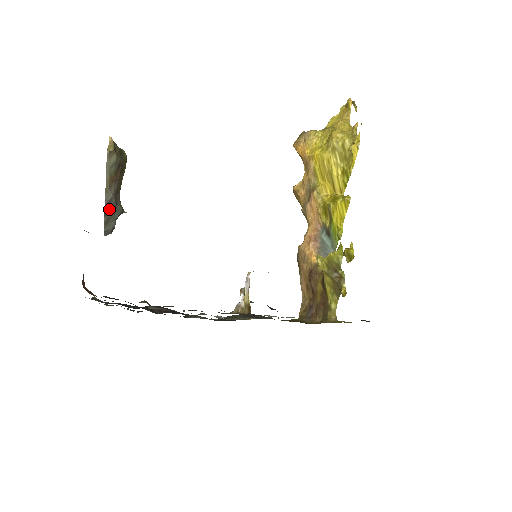
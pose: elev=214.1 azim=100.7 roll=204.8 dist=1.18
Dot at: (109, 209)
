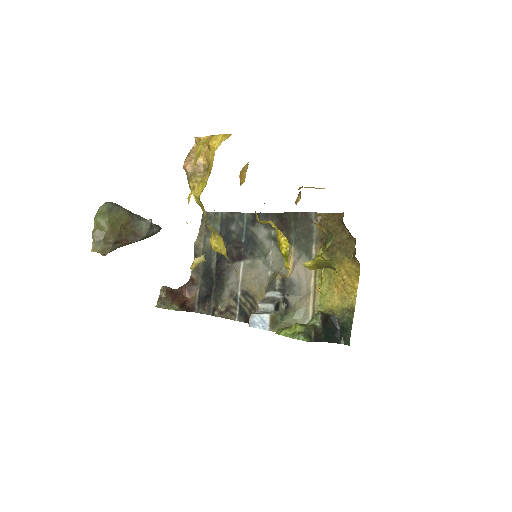
Dot at: (144, 238)
